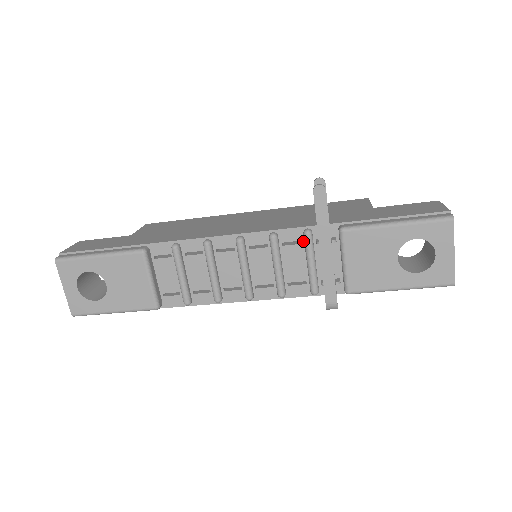
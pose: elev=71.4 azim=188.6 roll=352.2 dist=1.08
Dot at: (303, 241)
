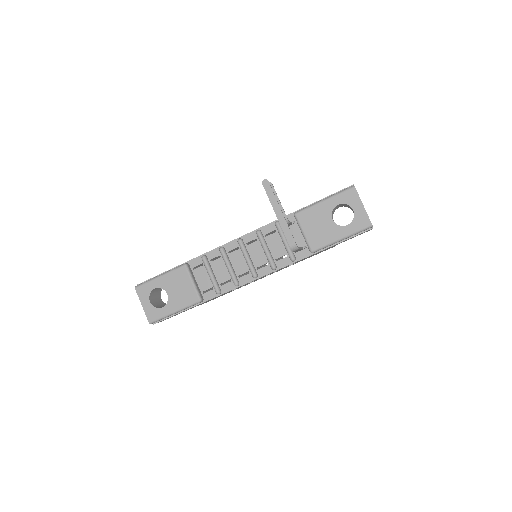
Dot at: (277, 230)
